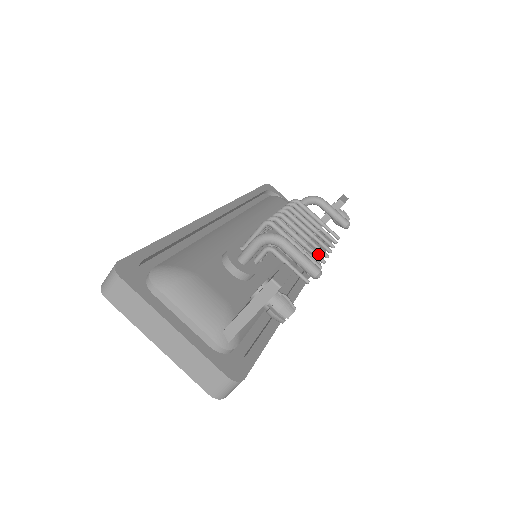
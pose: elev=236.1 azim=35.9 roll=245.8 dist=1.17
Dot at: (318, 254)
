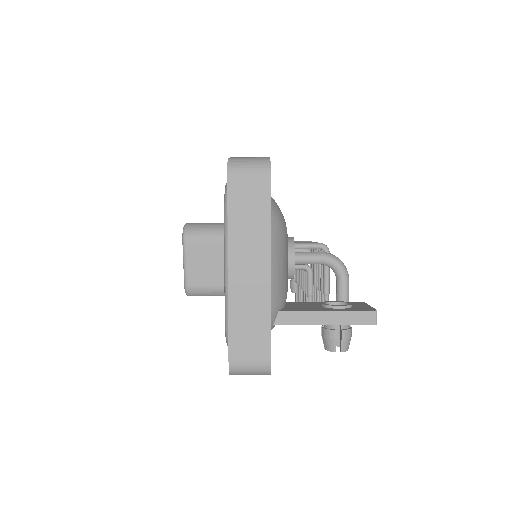
Dot at: occluded
